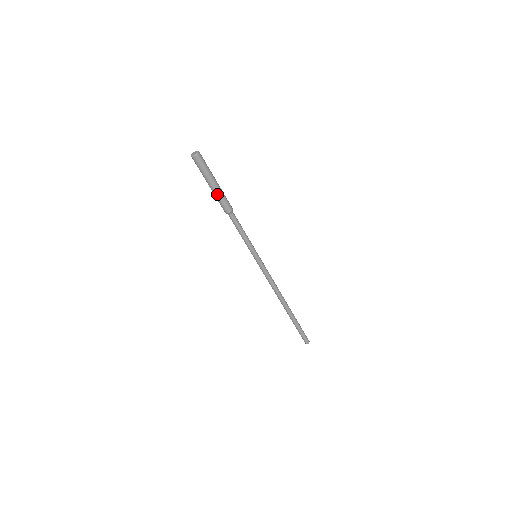
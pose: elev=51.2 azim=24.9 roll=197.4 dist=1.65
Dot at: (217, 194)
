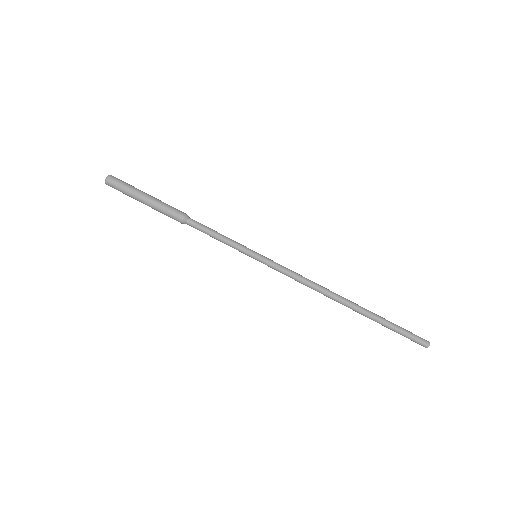
Dot at: (156, 206)
